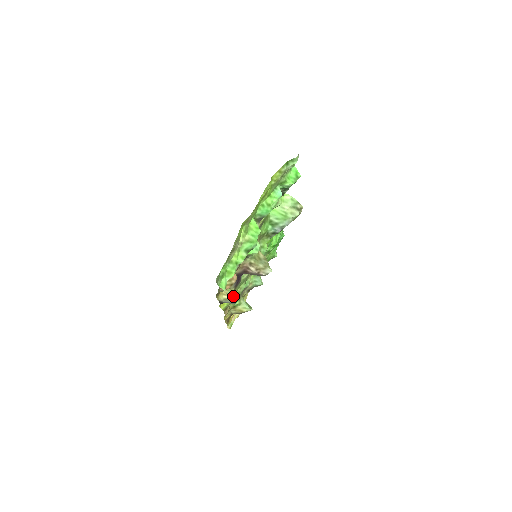
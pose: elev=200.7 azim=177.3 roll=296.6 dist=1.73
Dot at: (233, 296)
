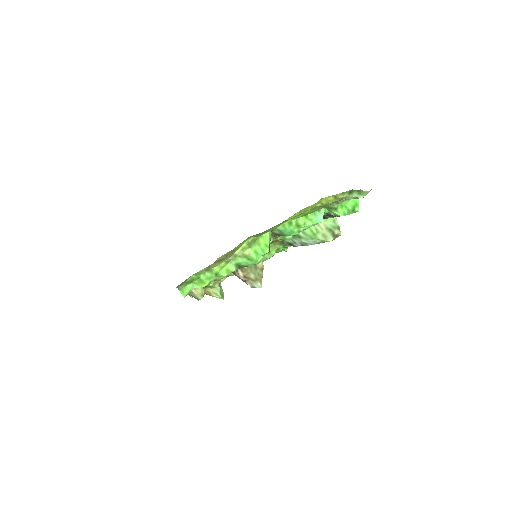
Dot at: (200, 292)
